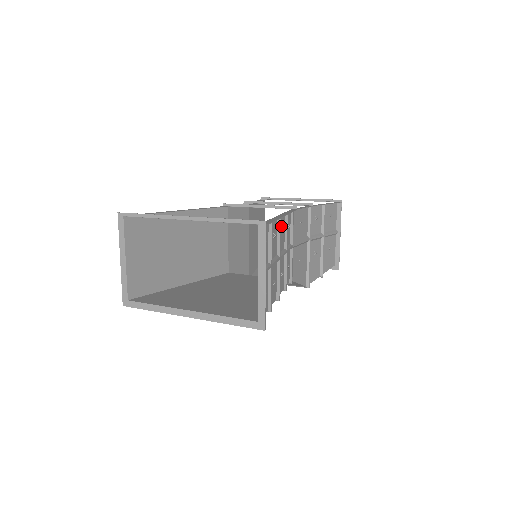
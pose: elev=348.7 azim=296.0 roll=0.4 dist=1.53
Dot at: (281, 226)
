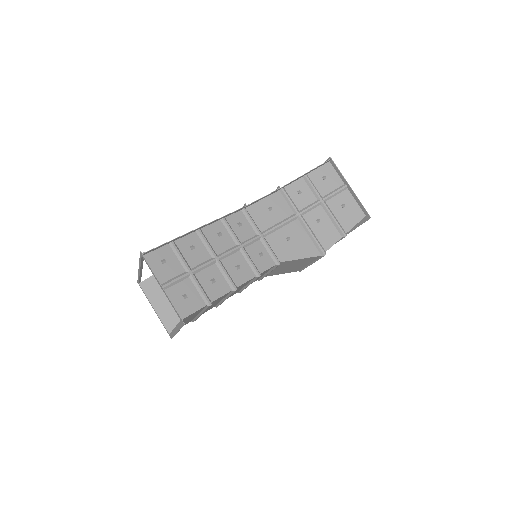
Dot at: (214, 233)
